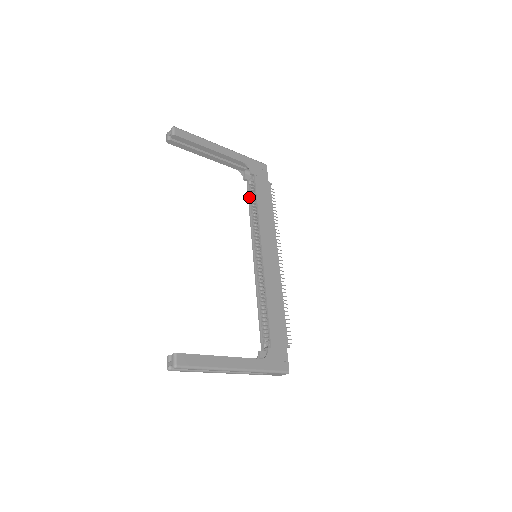
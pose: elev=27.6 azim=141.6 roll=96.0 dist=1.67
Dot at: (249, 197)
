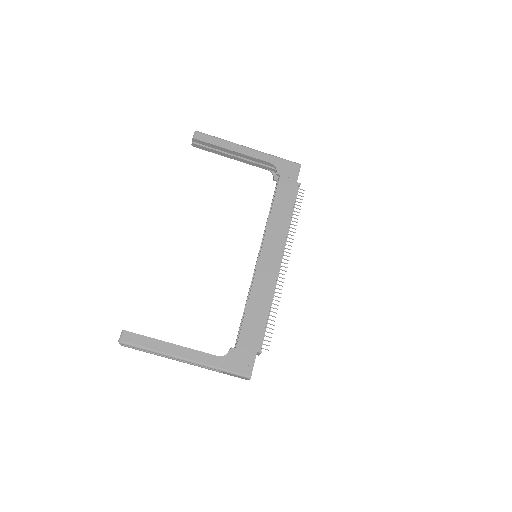
Dot at: (273, 197)
